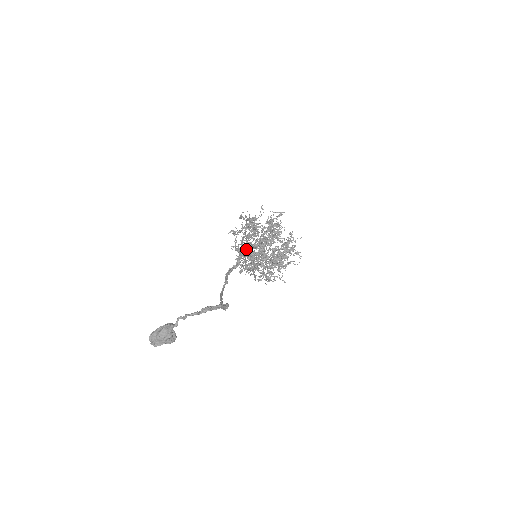
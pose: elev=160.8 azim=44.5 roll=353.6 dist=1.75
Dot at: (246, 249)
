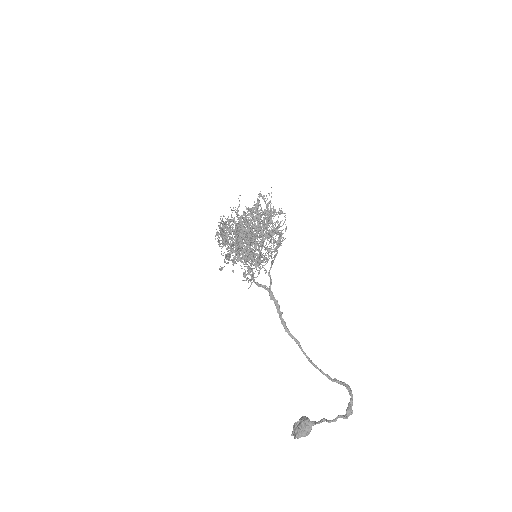
Dot at: (232, 248)
